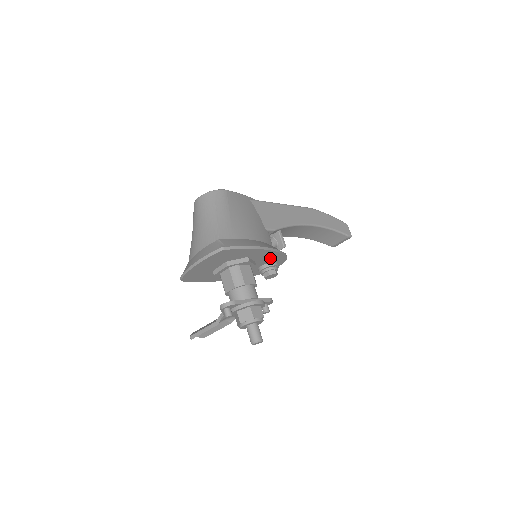
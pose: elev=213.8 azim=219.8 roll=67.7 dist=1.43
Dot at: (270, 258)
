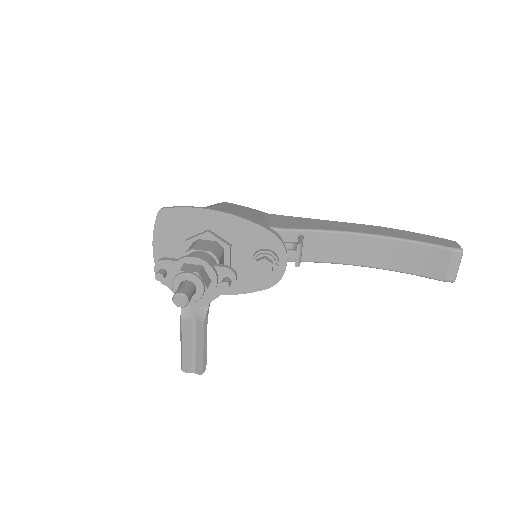
Dot at: (250, 237)
